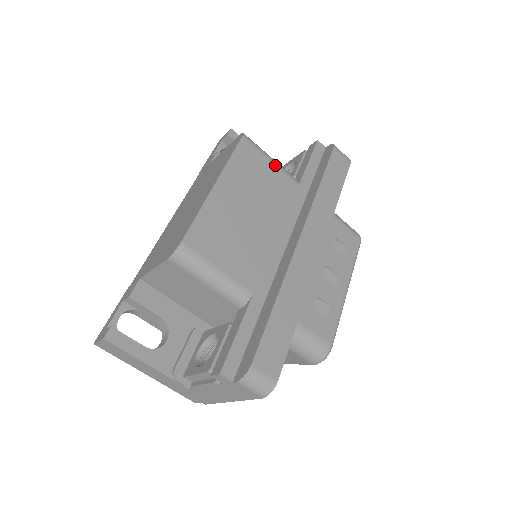
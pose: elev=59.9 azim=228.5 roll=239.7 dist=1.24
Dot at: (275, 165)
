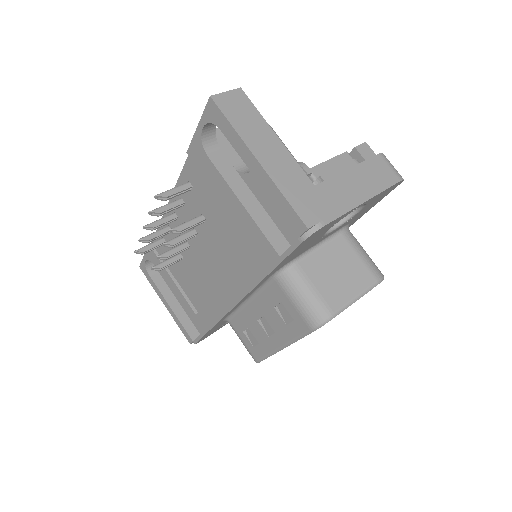
Dot at: occluded
